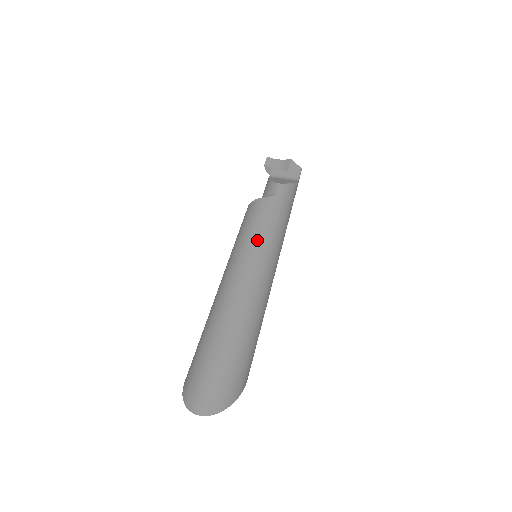
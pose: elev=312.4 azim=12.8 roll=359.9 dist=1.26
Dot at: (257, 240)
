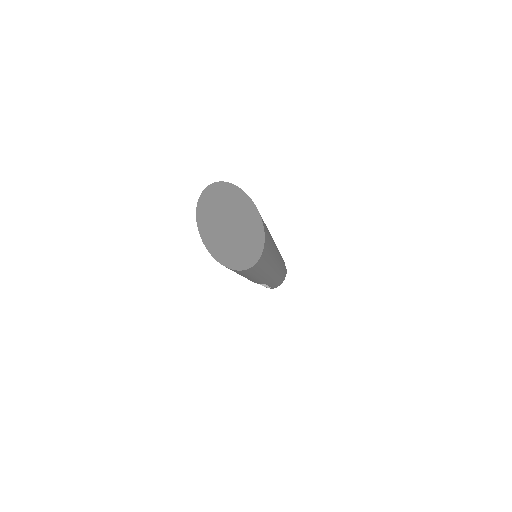
Dot at: occluded
